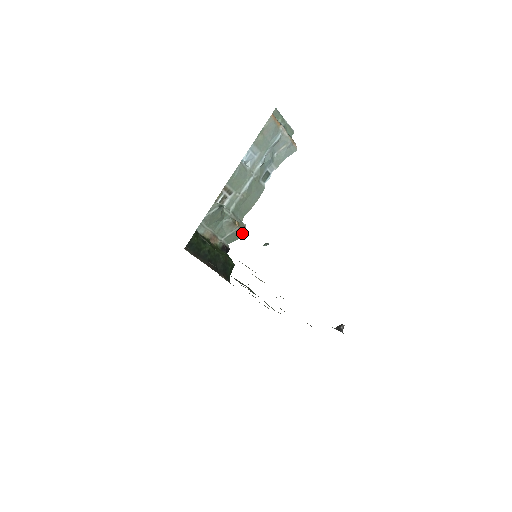
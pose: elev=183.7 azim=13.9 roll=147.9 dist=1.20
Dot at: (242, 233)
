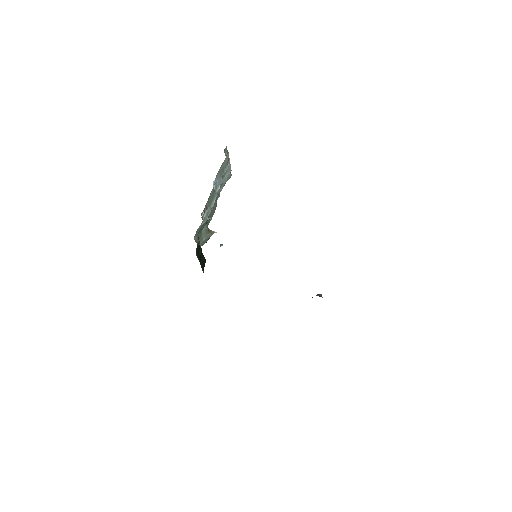
Dot at: (209, 238)
